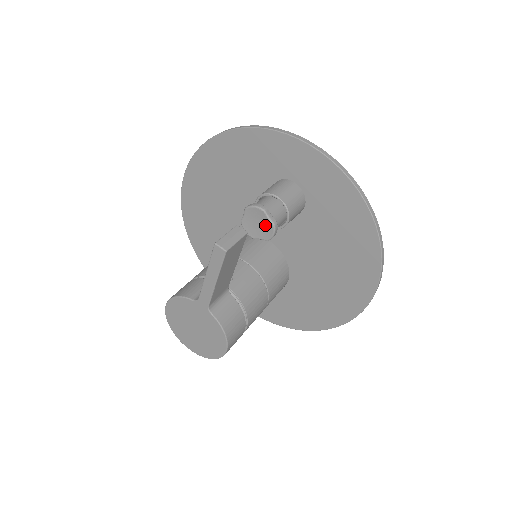
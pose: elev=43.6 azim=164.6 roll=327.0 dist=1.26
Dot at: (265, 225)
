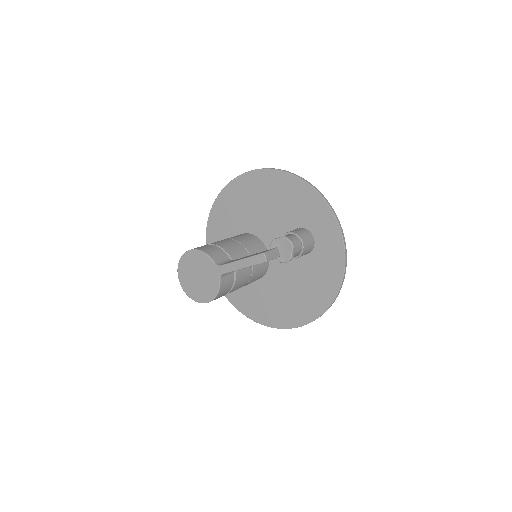
Dot at: (286, 254)
